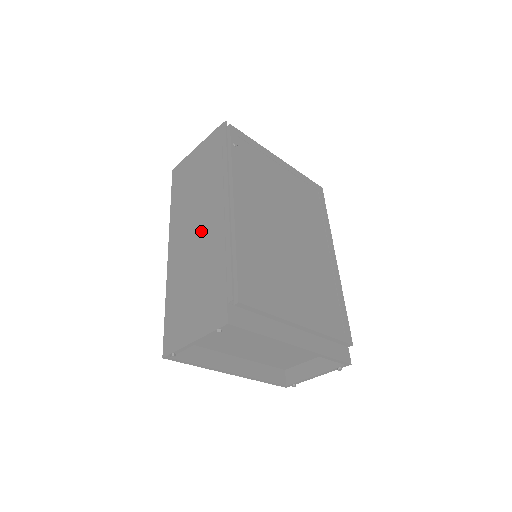
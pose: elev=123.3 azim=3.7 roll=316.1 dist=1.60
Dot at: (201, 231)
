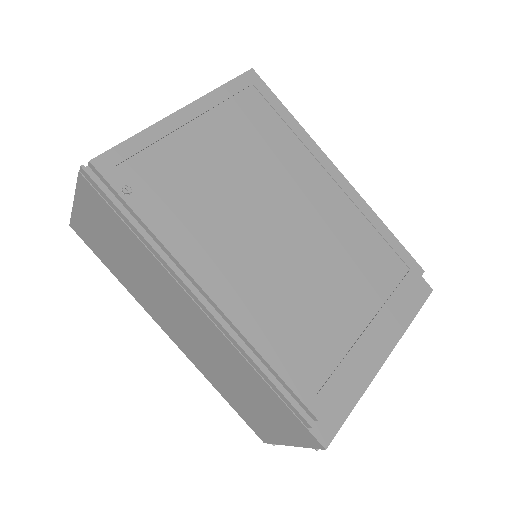
Dot at: (195, 331)
